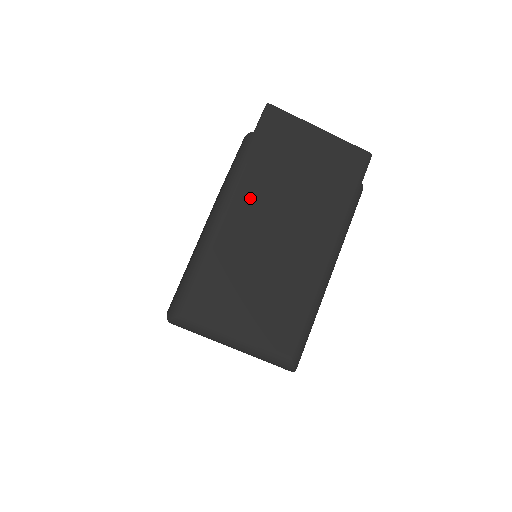
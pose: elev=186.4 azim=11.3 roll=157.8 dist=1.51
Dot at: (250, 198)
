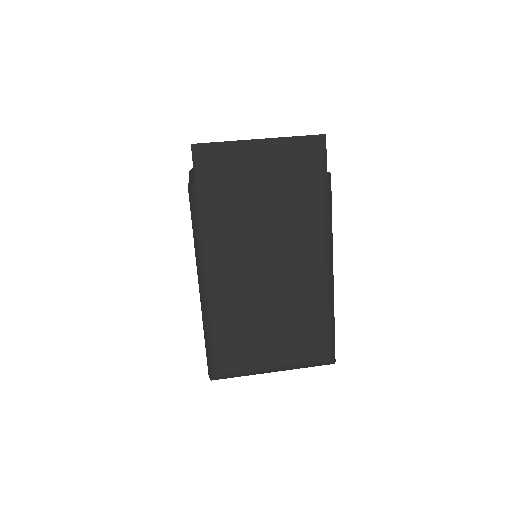
Dot at: (225, 250)
